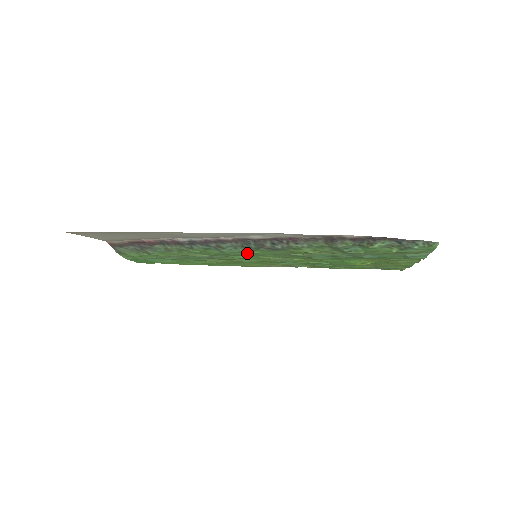
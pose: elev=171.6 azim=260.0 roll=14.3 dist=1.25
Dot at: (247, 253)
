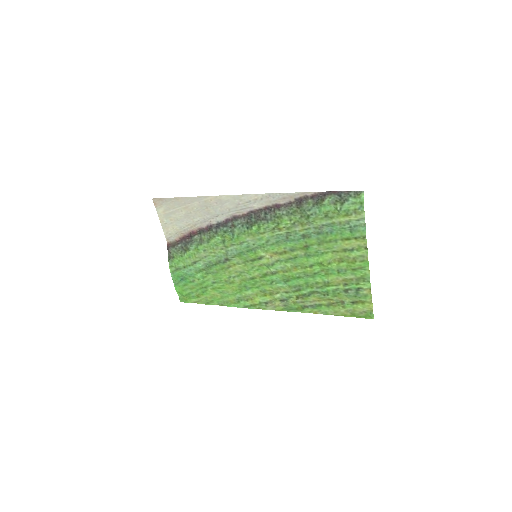
Dot at: (249, 234)
